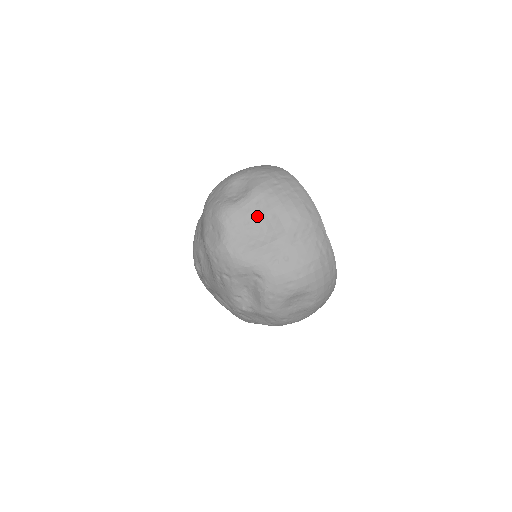
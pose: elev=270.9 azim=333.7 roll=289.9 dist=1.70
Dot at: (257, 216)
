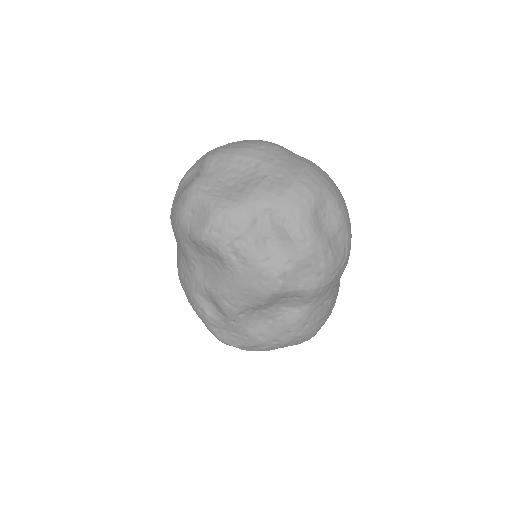
Dot at: (225, 170)
